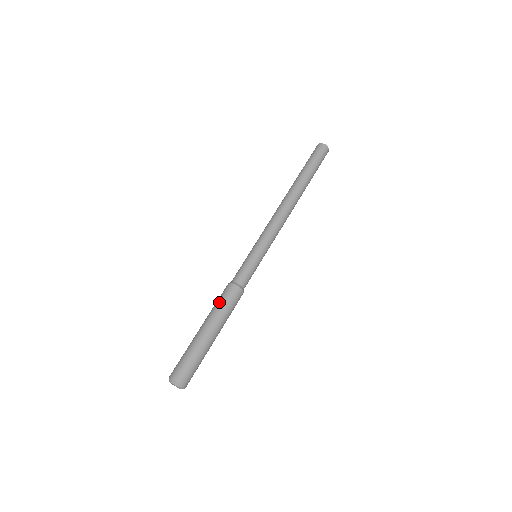
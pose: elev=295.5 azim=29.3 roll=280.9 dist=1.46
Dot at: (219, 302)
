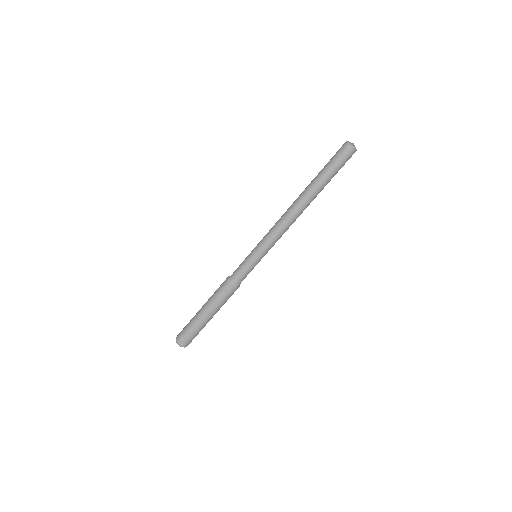
Dot at: (224, 300)
